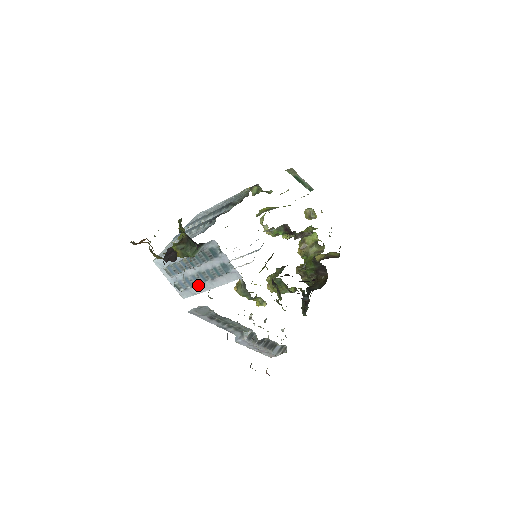
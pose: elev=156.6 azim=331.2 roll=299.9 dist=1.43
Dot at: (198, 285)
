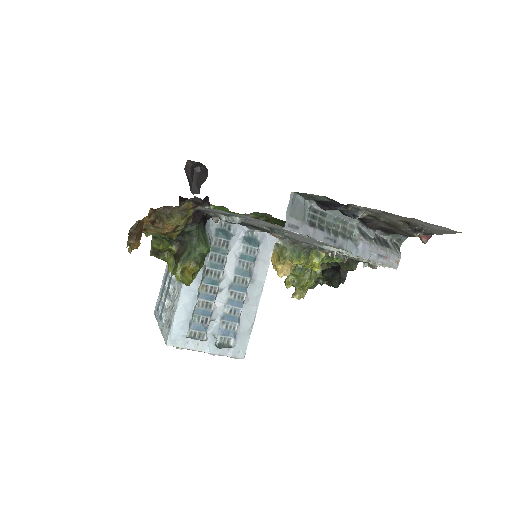
Dot at: (243, 311)
